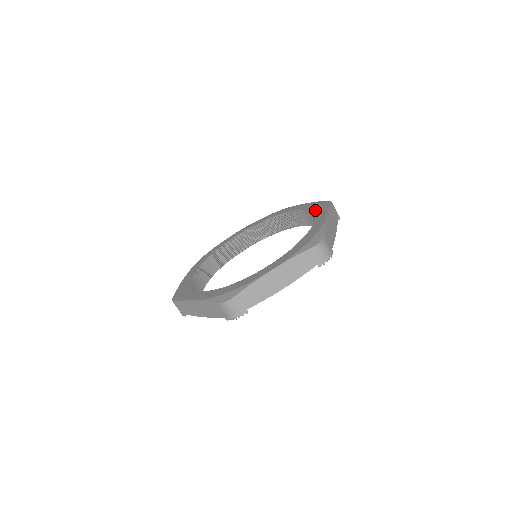
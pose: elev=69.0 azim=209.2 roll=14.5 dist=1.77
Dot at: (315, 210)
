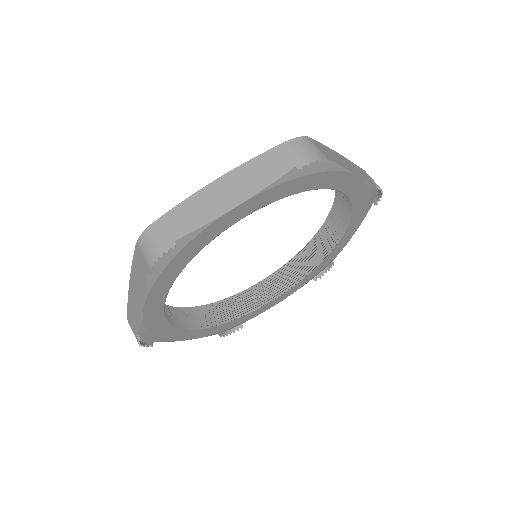
Dot at: occluded
